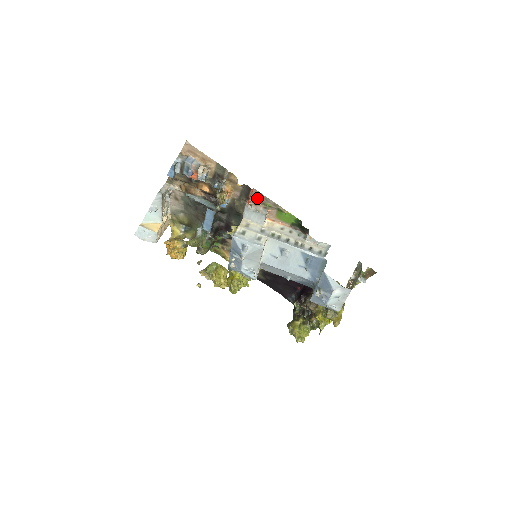
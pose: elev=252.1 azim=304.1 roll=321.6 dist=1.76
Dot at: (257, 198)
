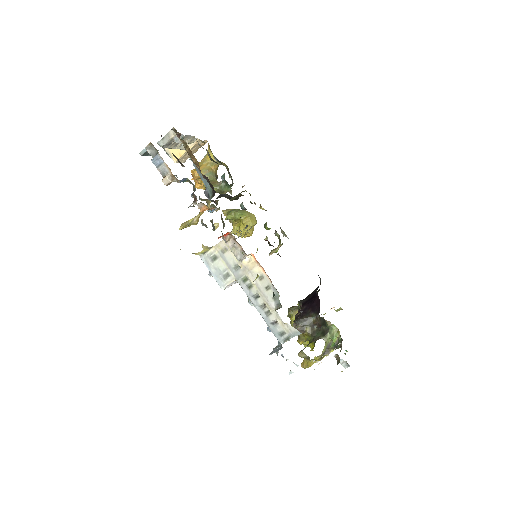
Dot at: occluded
